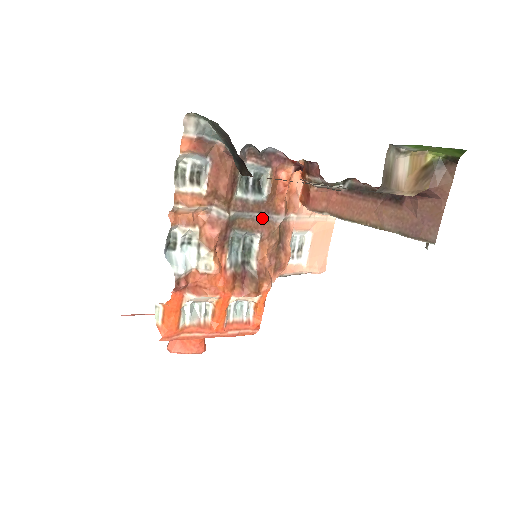
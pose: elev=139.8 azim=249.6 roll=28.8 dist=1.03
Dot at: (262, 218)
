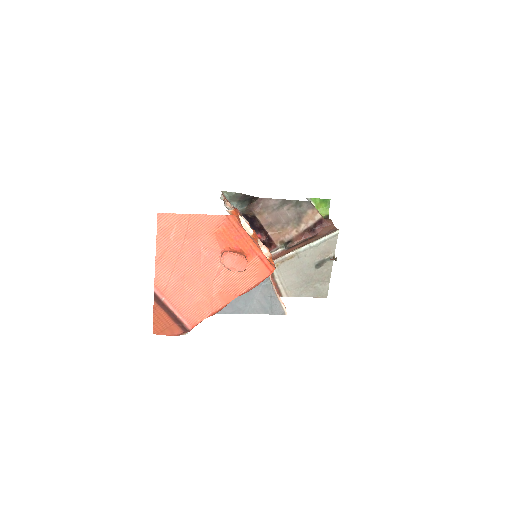
Dot at: occluded
